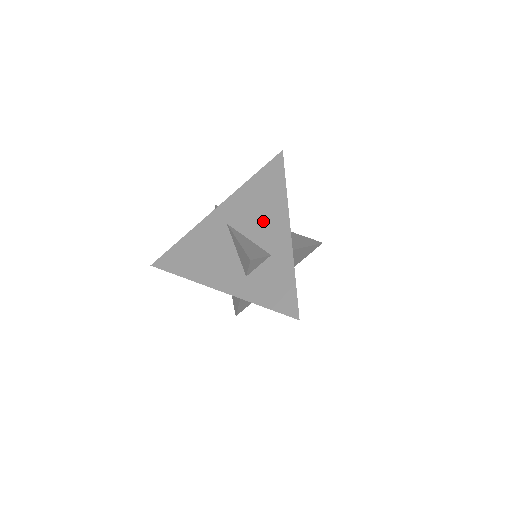
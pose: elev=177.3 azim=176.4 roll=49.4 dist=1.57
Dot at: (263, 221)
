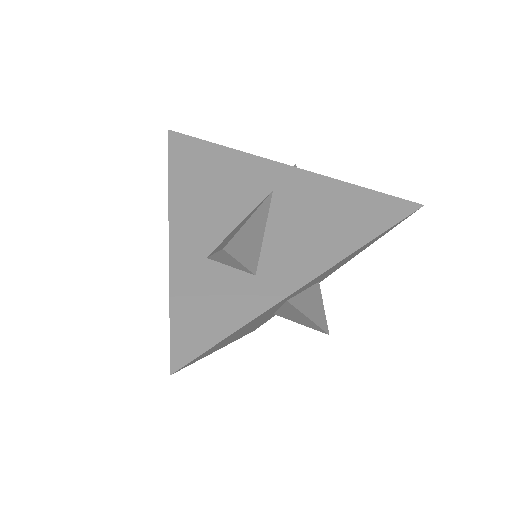
Dot at: (302, 236)
